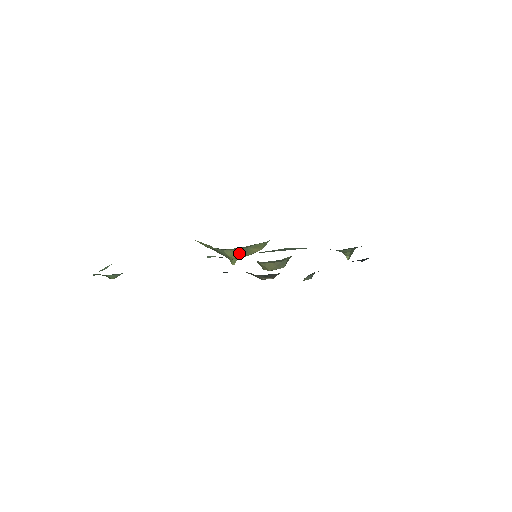
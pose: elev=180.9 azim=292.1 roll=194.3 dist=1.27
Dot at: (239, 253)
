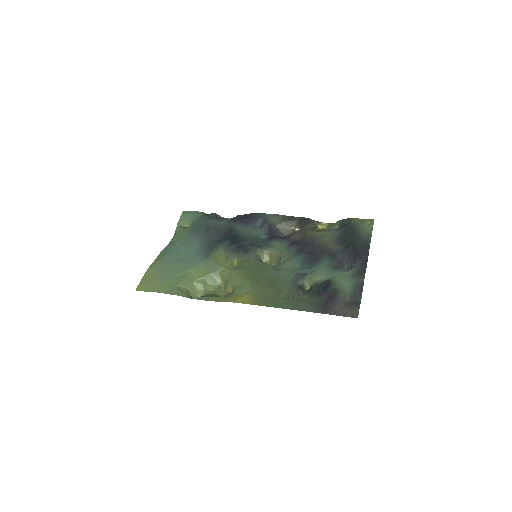
Dot at: (225, 281)
